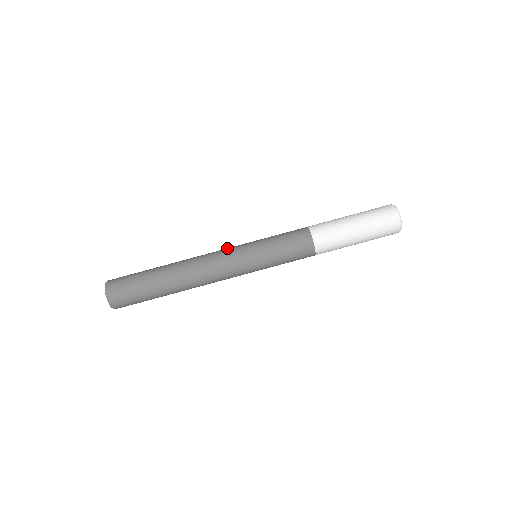
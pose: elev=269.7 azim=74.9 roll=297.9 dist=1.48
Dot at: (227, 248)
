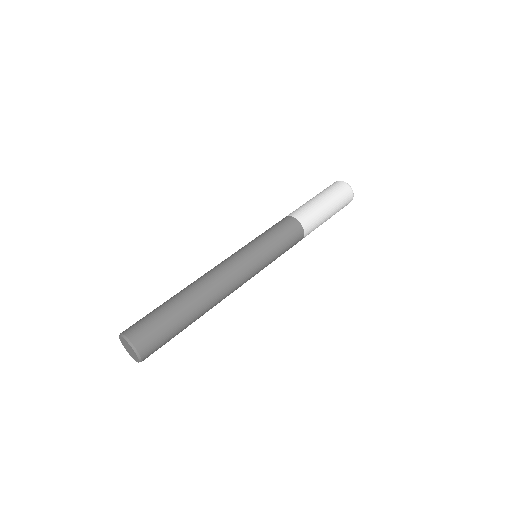
Dot at: occluded
